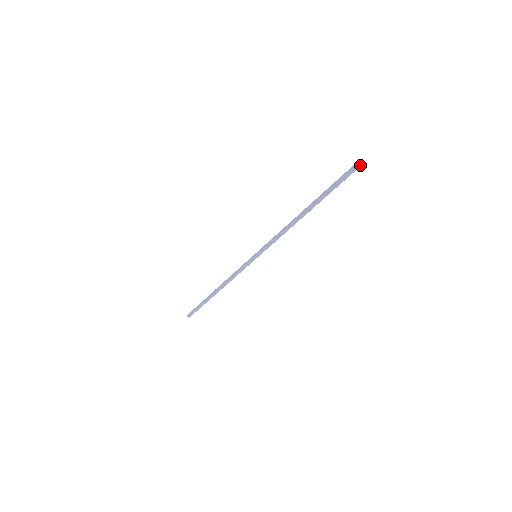
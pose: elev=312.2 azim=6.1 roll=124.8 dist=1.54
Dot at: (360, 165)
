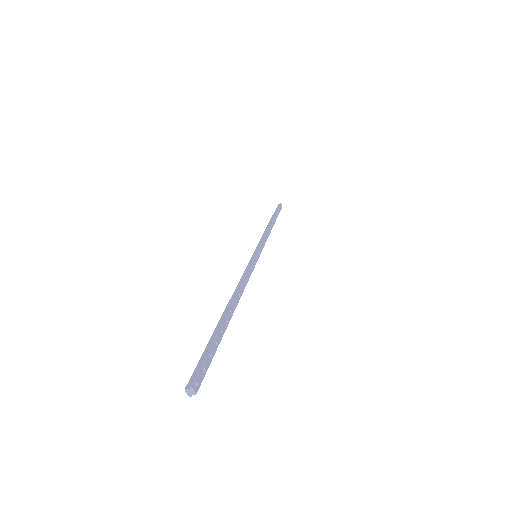
Dot at: occluded
